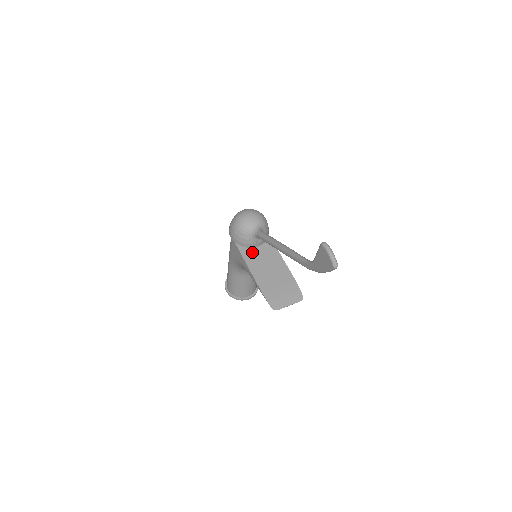
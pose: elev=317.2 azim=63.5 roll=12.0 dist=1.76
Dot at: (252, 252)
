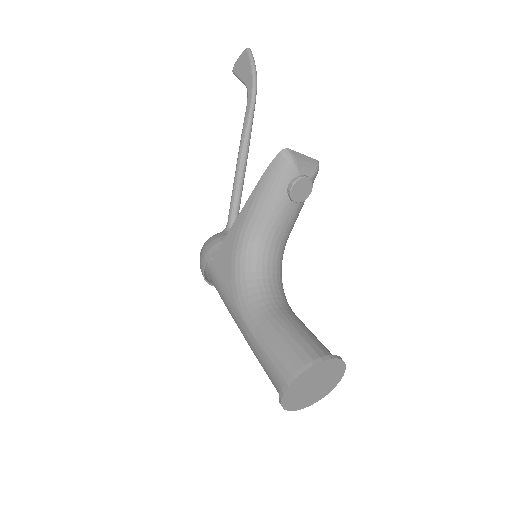
Dot at: occluded
